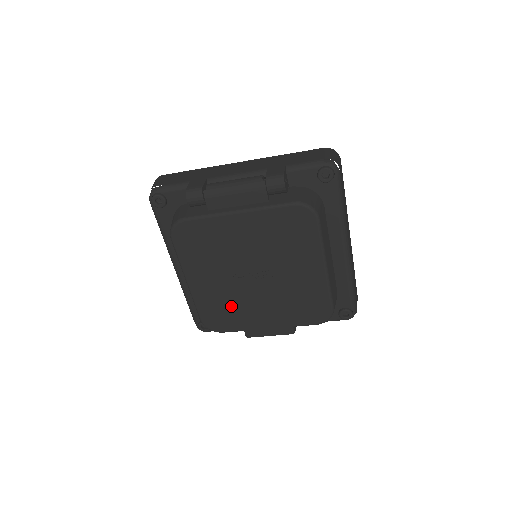
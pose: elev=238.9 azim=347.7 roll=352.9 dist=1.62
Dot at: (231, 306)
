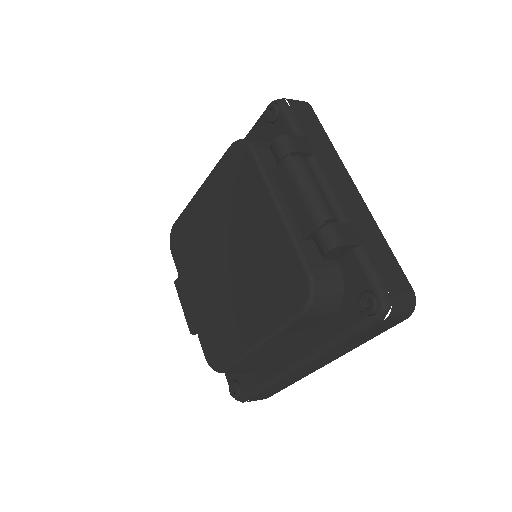
Dot at: (194, 249)
